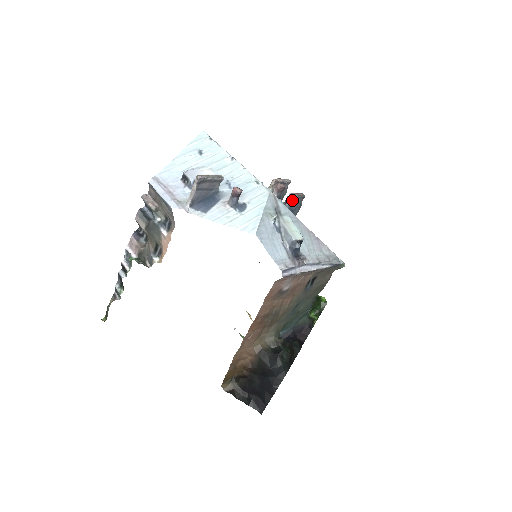
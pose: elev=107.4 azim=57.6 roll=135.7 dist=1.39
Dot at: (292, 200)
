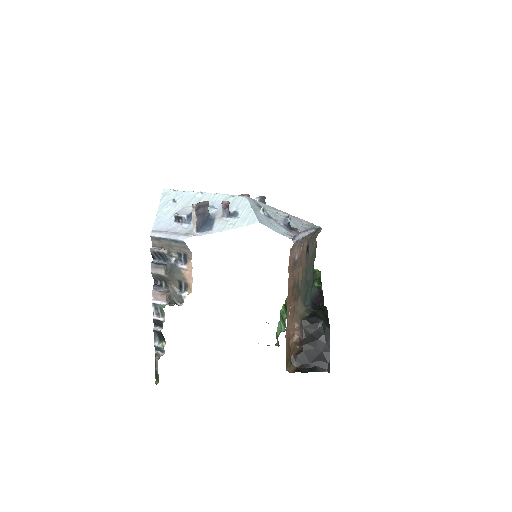
Dot at: occluded
